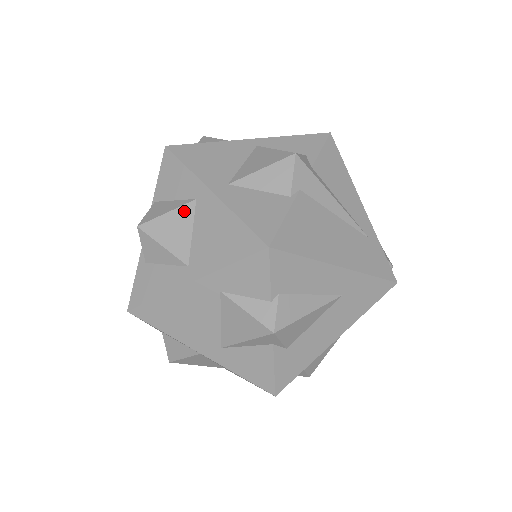
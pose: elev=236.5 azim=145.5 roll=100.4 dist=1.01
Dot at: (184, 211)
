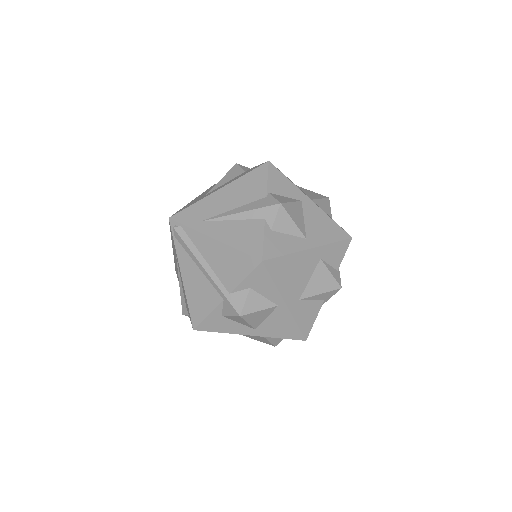
Dot at: (298, 205)
